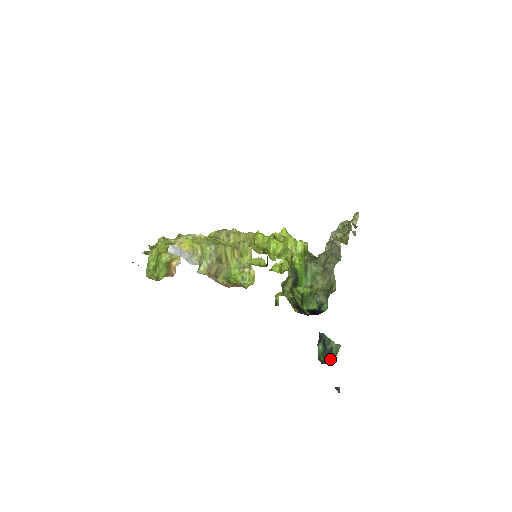
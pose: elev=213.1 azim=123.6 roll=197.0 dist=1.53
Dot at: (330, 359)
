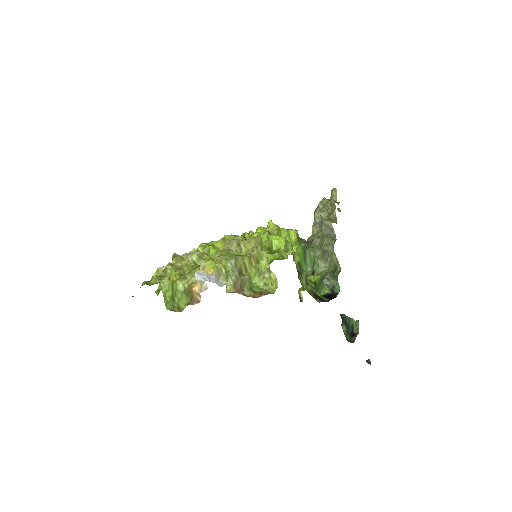
Dot at: (355, 336)
